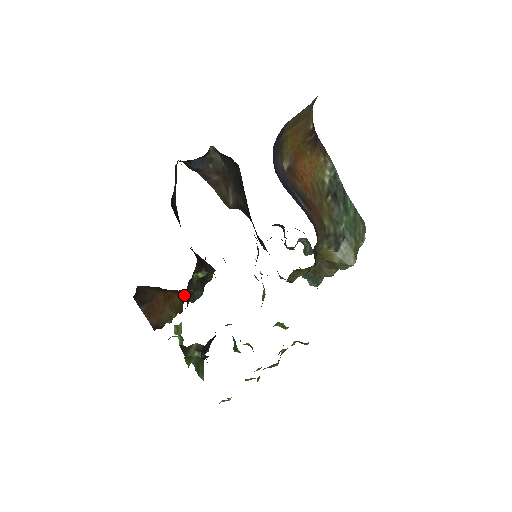
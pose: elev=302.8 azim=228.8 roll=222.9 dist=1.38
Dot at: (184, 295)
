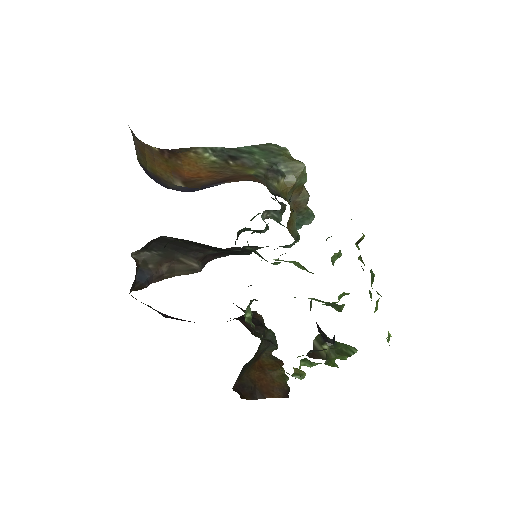
Dot at: (266, 351)
